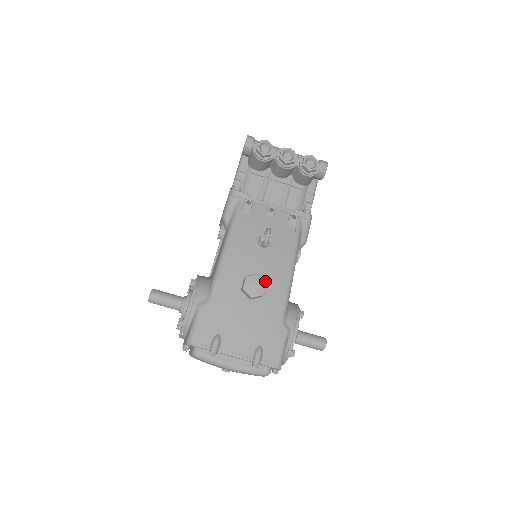
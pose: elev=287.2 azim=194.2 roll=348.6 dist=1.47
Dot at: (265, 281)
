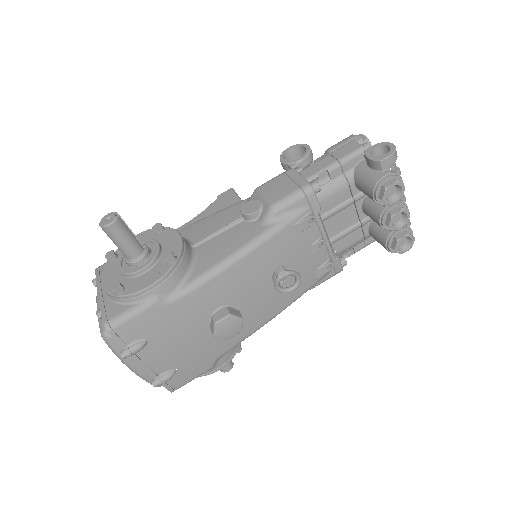
Dot at: occluded
